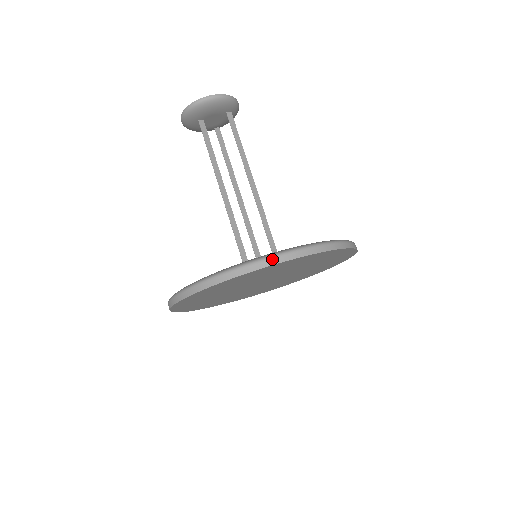
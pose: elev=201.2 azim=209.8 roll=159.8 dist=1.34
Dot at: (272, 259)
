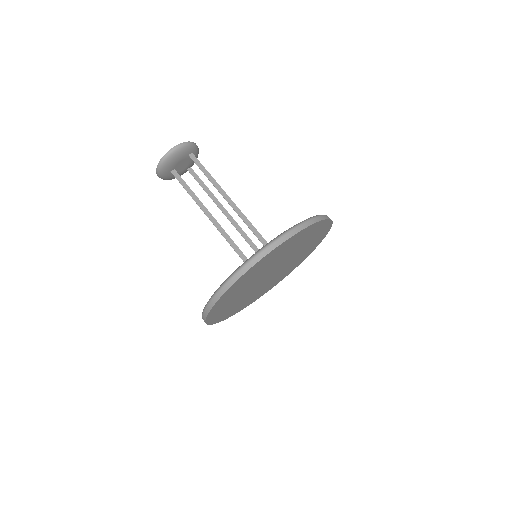
Dot at: (253, 260)
